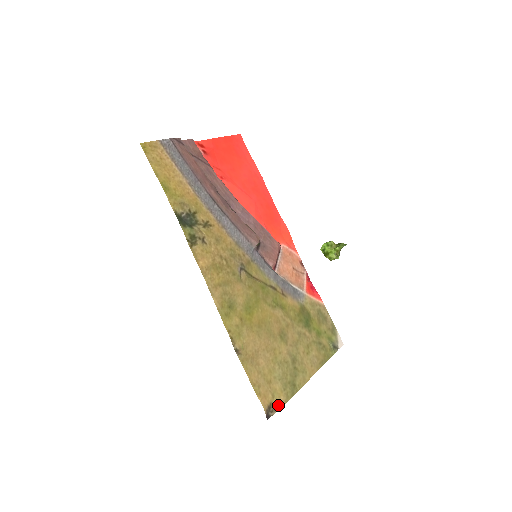
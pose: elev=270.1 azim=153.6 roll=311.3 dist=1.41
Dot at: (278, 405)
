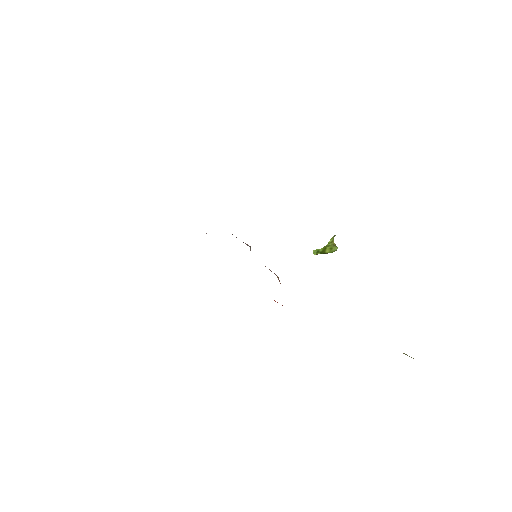
Dot at: occluded
